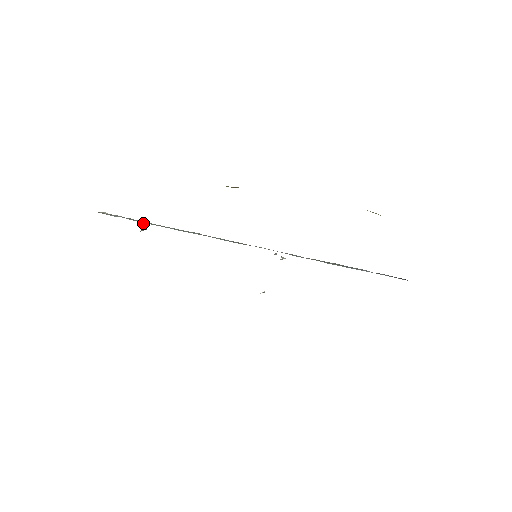
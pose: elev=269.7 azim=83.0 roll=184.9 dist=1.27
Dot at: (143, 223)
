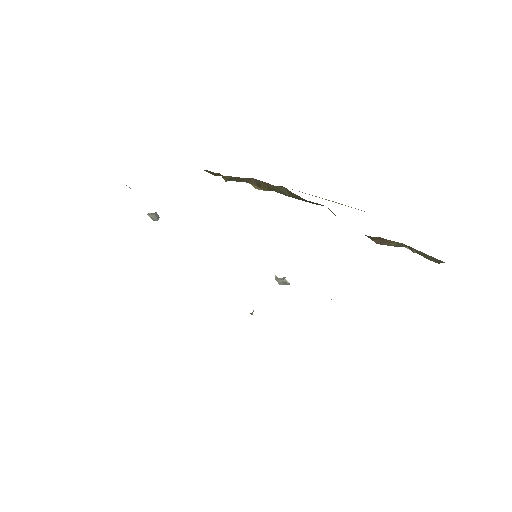
Dot at: (157, 214)
